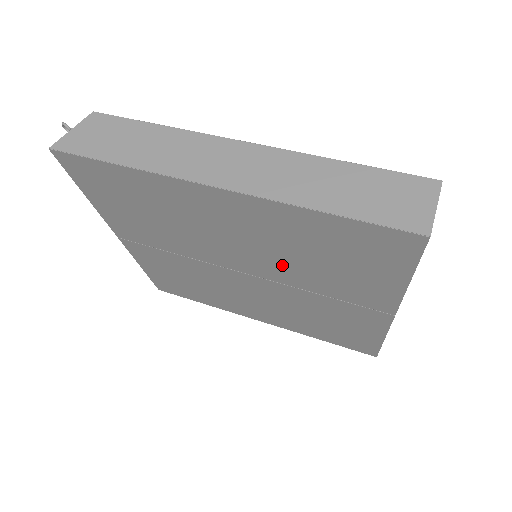
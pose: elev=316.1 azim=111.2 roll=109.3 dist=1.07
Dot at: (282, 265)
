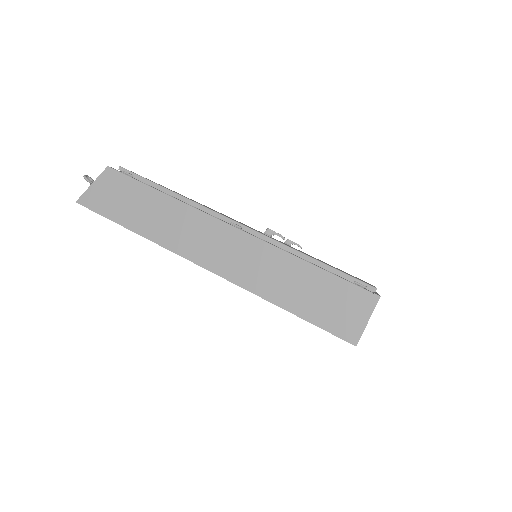
Dot at: occluded
